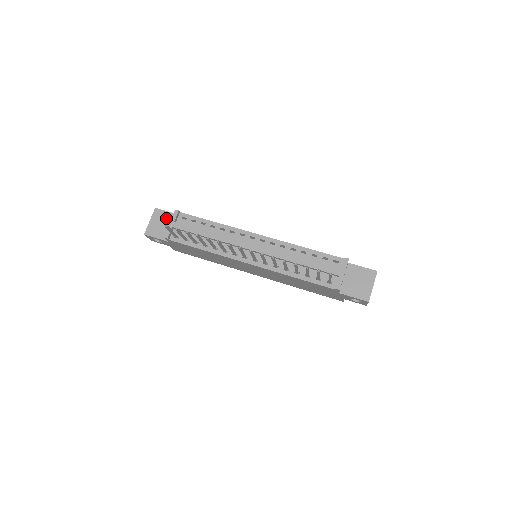
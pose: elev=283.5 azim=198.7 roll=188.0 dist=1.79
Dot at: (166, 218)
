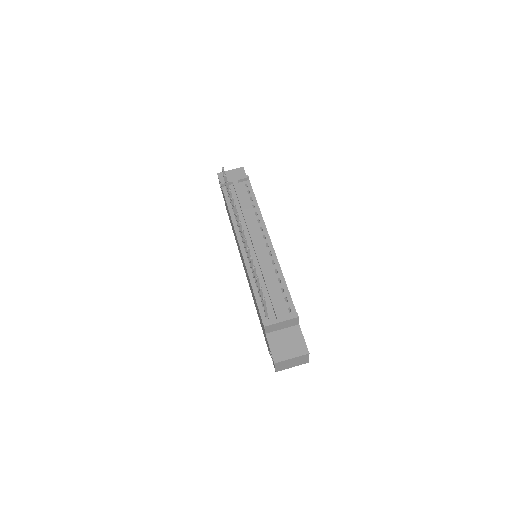
Dot at: occluded
